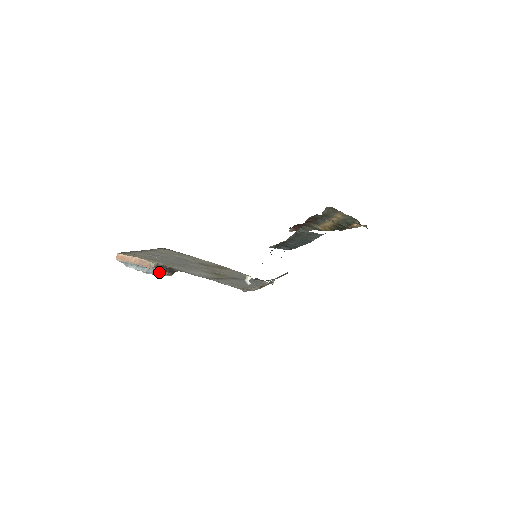
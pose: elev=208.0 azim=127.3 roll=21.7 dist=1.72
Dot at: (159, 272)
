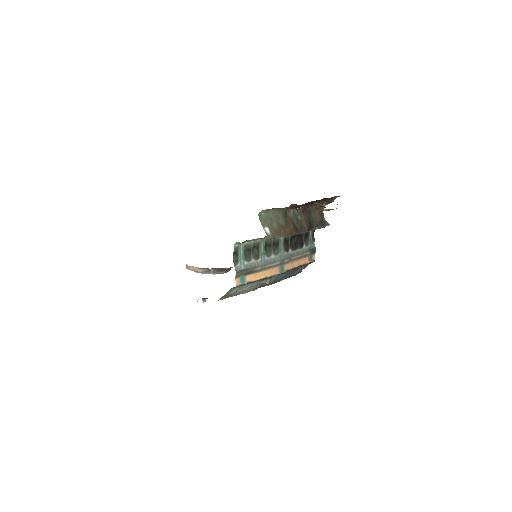
Dot at: (214, 273)
